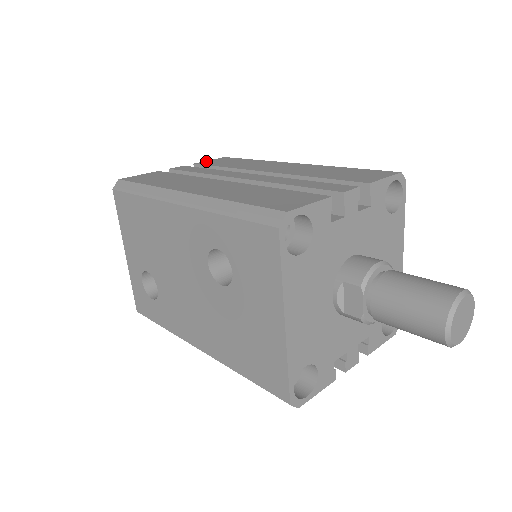
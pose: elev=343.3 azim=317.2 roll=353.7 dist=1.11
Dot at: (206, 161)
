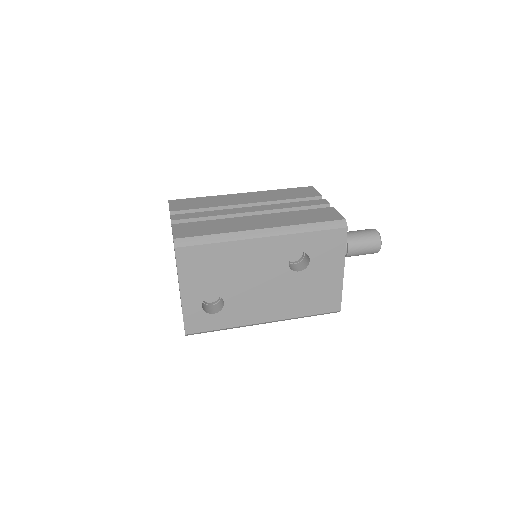
Dot at: (172, 207)
